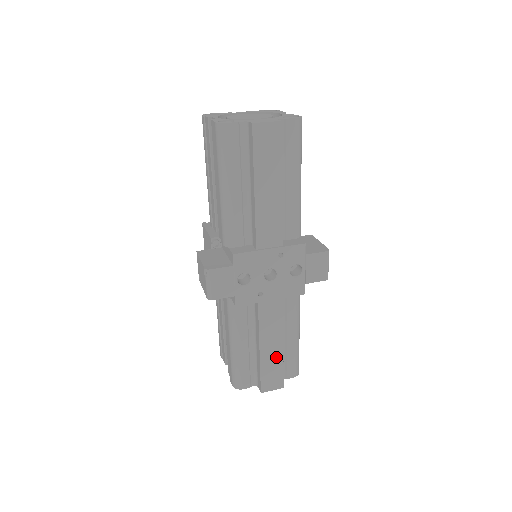
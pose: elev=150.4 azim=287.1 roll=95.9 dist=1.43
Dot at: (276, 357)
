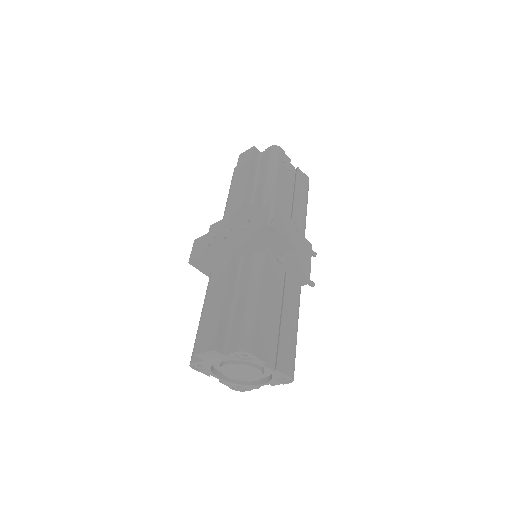
Dot at: (216, 311)
